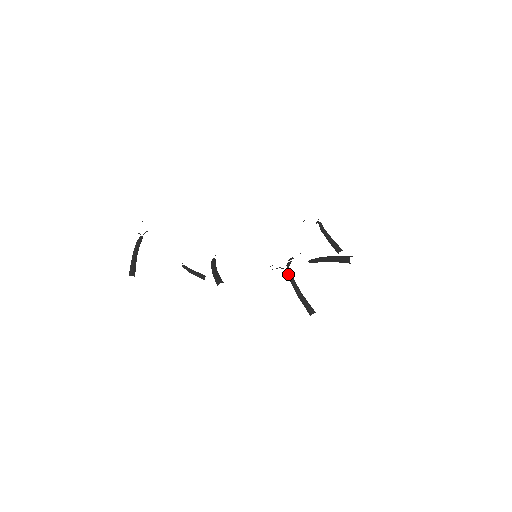
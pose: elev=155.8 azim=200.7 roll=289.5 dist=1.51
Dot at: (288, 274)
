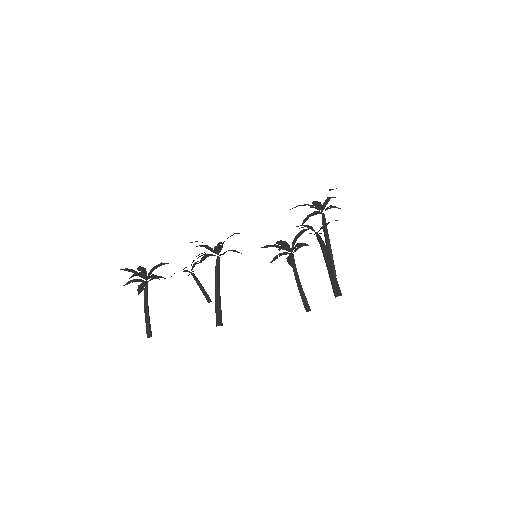
Dot at: occluded
